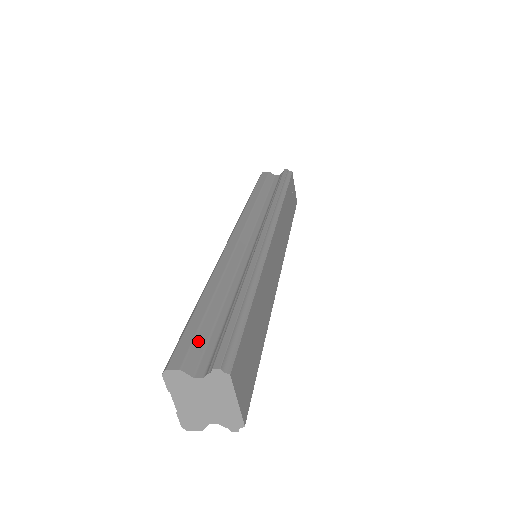
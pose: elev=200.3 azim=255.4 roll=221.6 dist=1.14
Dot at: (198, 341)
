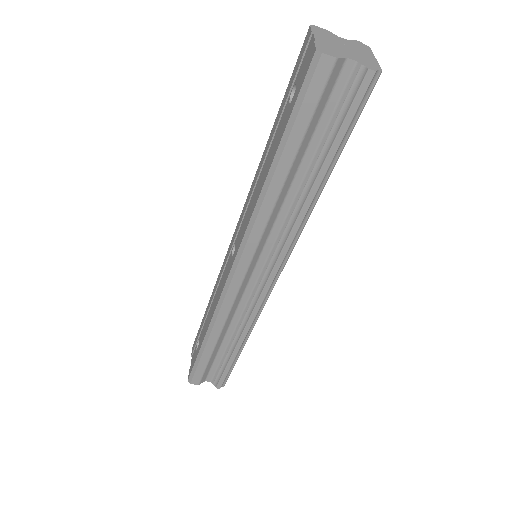
Dot at: occluded
